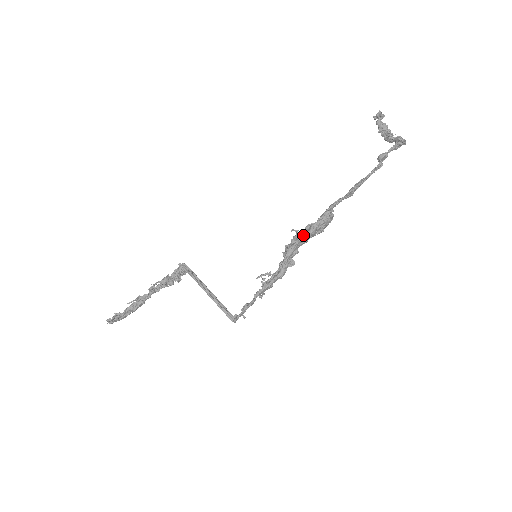
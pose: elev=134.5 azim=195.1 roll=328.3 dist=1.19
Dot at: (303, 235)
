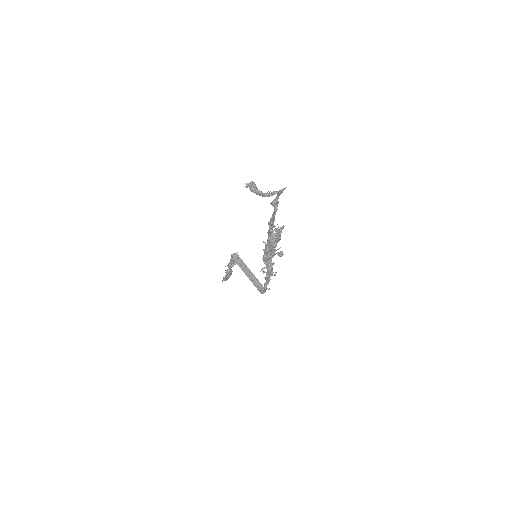
Dot at: (265, 250)
